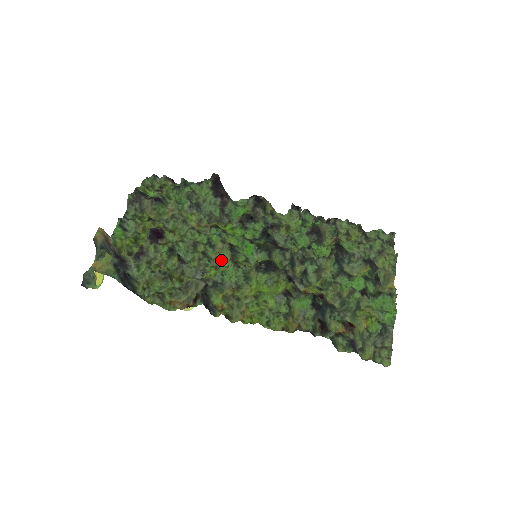
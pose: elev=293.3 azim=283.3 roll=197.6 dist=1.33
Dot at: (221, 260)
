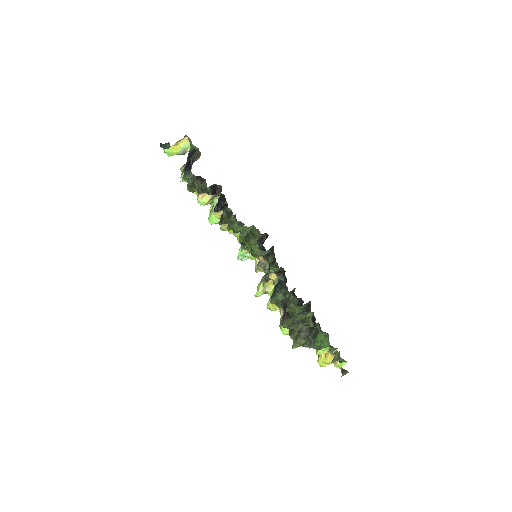
Dot at: occluded
